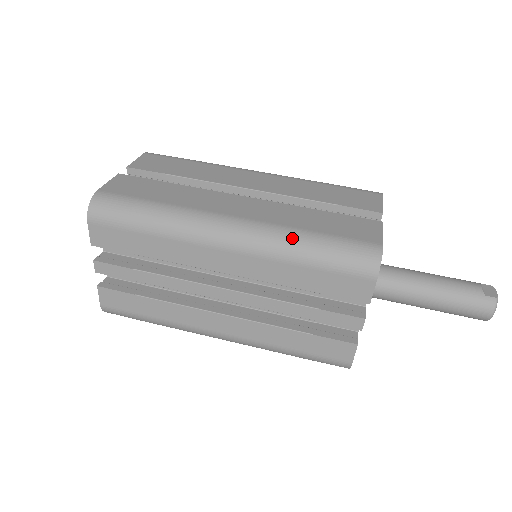
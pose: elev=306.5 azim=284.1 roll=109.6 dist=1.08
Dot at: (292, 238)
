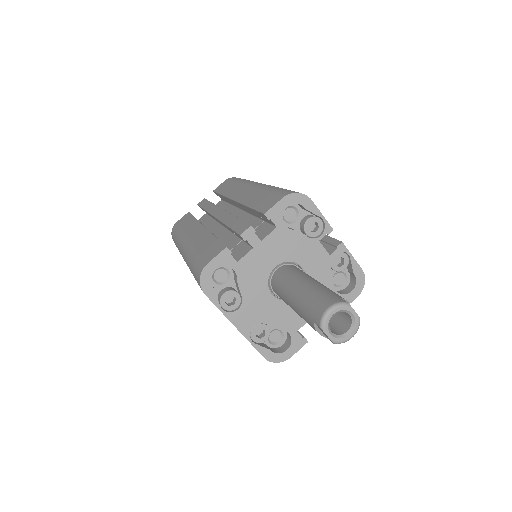
Dot at: occluded
